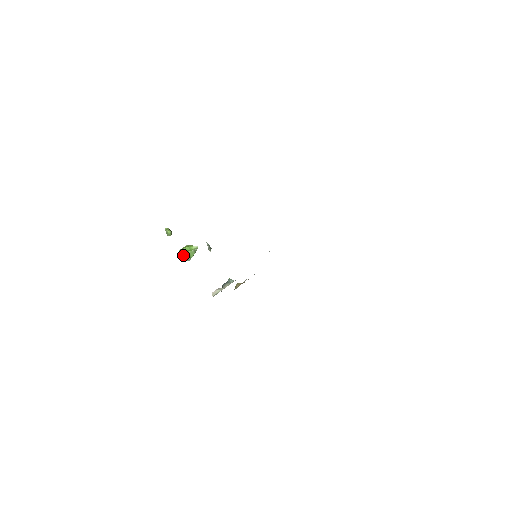
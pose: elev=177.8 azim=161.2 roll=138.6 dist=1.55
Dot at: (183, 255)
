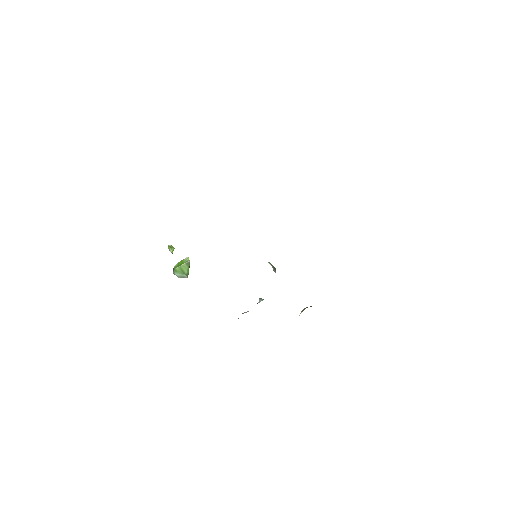
Dot at: (176, 271)
